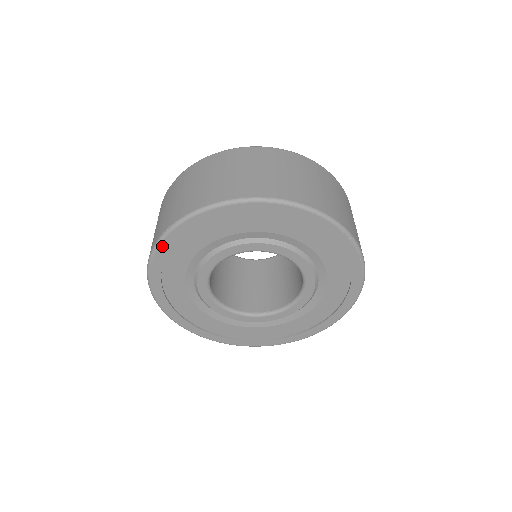
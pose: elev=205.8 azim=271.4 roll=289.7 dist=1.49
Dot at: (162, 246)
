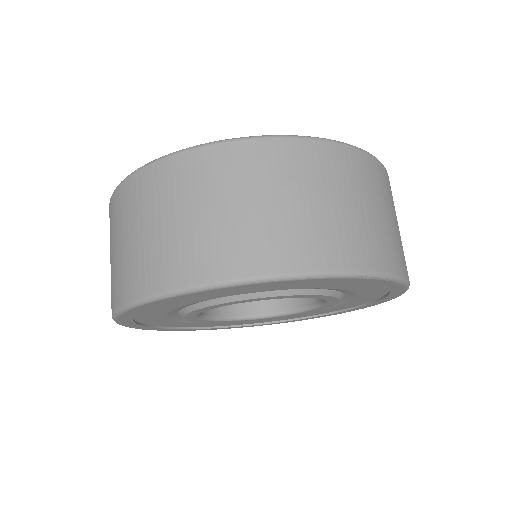
Dot at: (121, 319)
